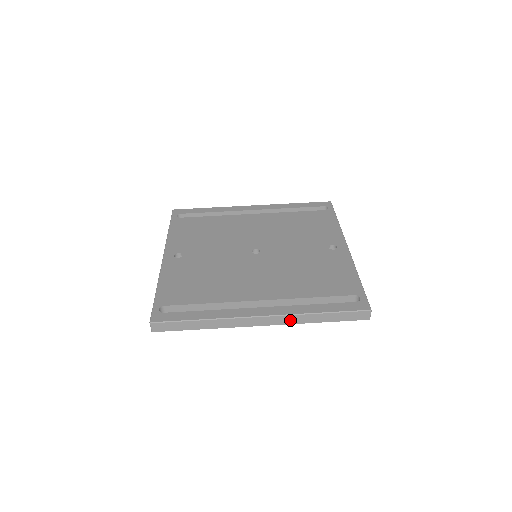
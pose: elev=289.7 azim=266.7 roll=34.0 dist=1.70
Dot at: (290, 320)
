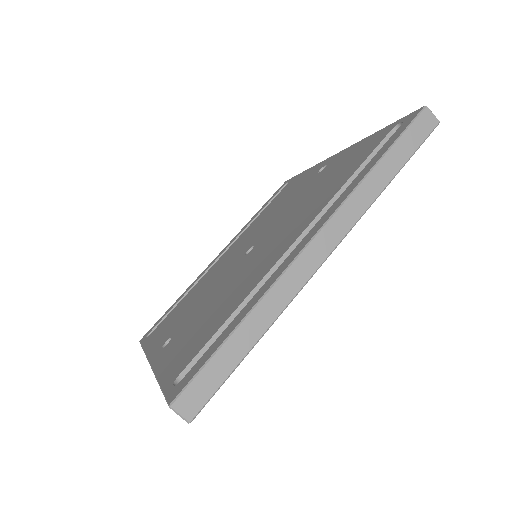
Dot at: (353, 210)
